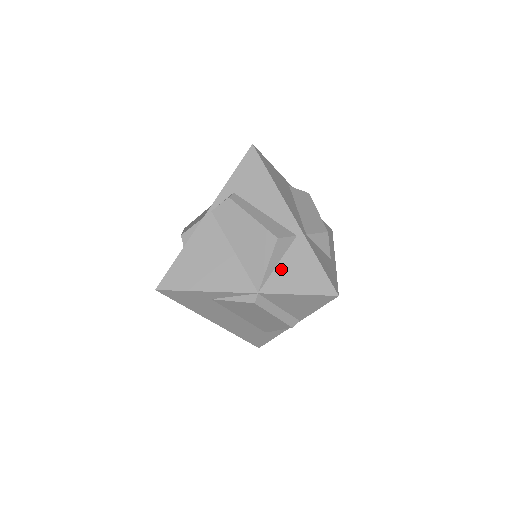
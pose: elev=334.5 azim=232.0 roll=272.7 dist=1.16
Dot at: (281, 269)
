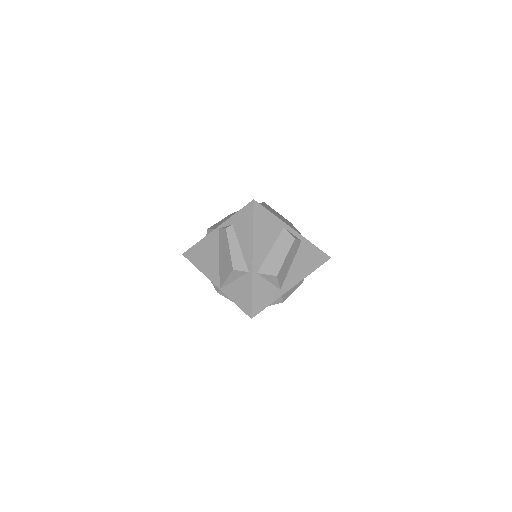
Dot at: (234, 285)
